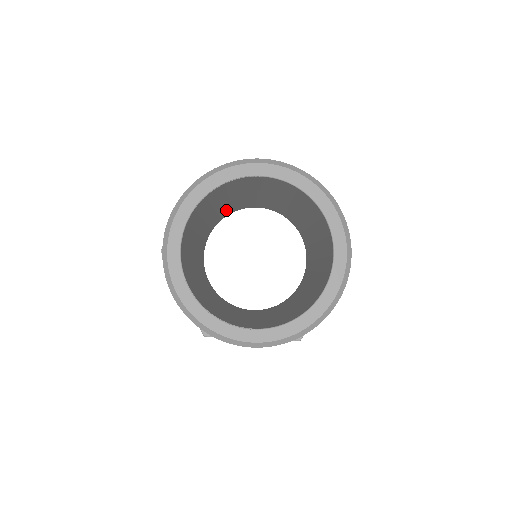
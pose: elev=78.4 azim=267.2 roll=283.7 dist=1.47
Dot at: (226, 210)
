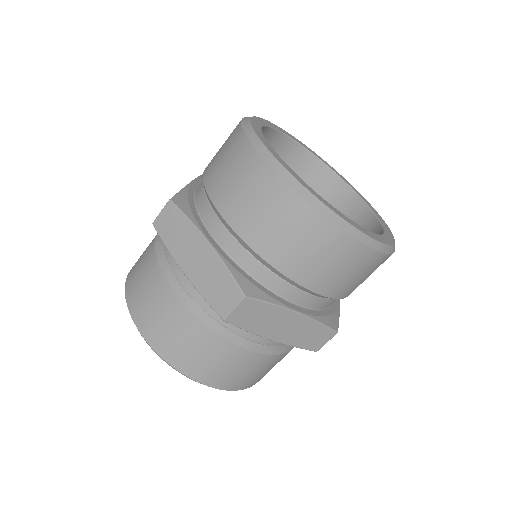
Dot at: occluded
